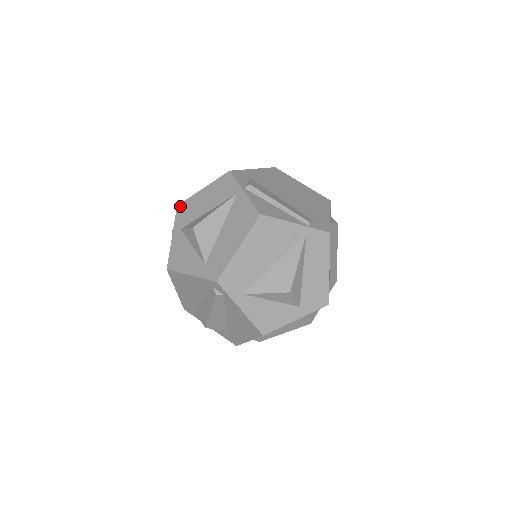
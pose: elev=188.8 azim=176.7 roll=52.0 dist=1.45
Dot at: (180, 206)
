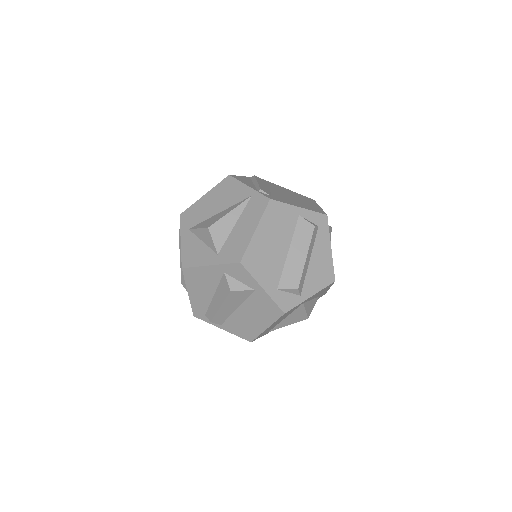
Dot at: occluded
